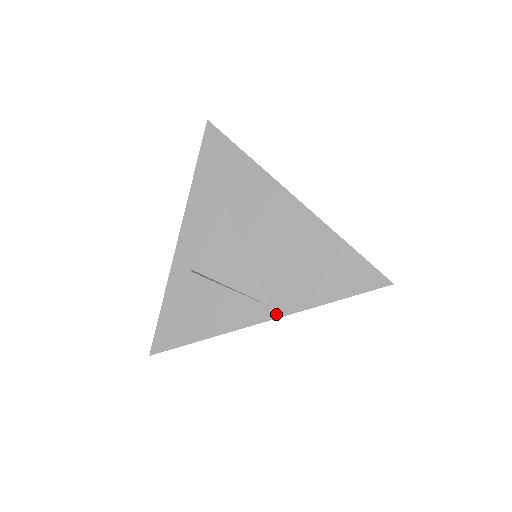
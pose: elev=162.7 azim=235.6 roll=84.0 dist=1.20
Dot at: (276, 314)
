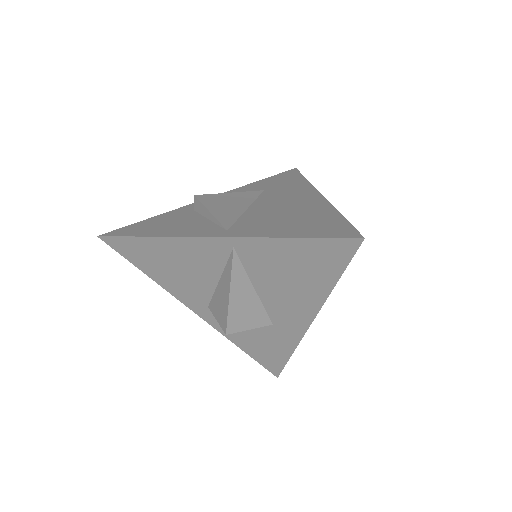
Dot at: (227, 235)
